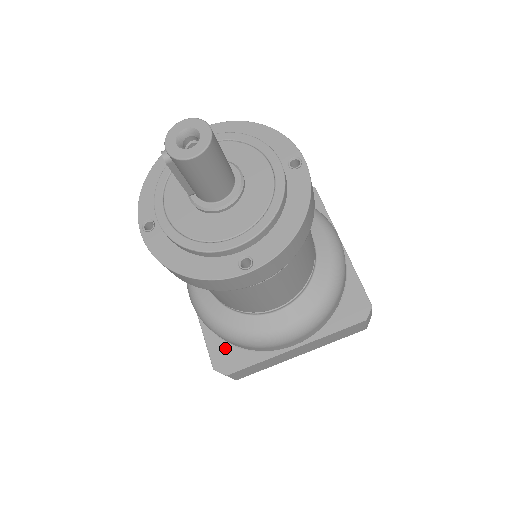
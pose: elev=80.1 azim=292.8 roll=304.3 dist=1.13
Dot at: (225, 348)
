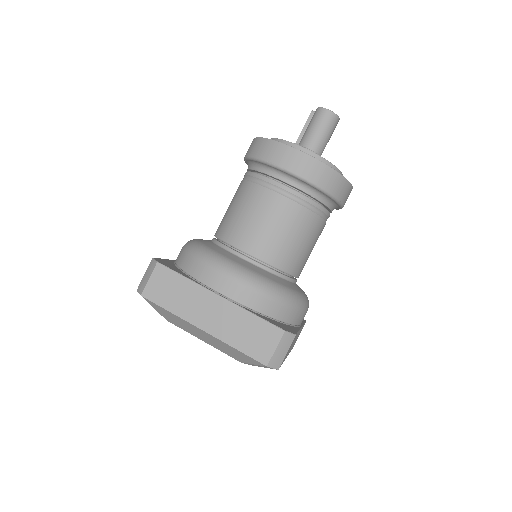
Dot at: (173, 265)
